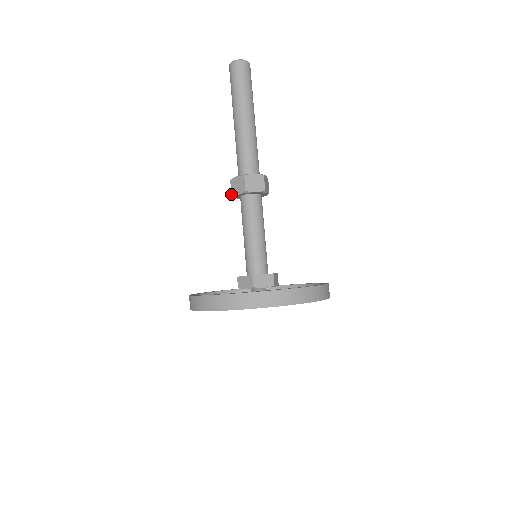
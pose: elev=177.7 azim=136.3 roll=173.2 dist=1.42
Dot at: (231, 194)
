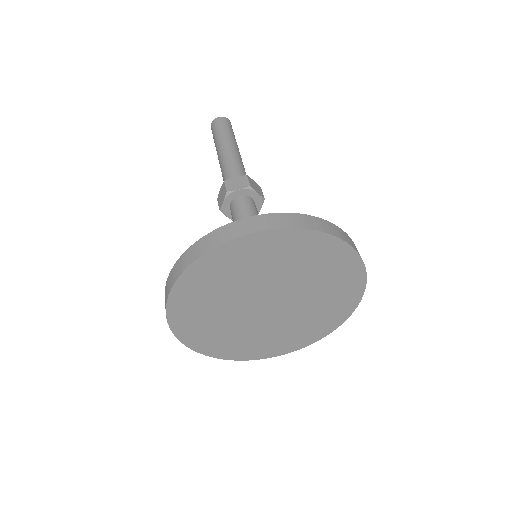
Dot at: (219, 209)
